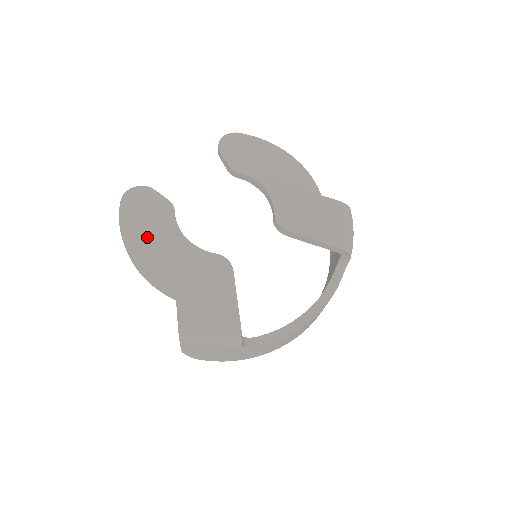
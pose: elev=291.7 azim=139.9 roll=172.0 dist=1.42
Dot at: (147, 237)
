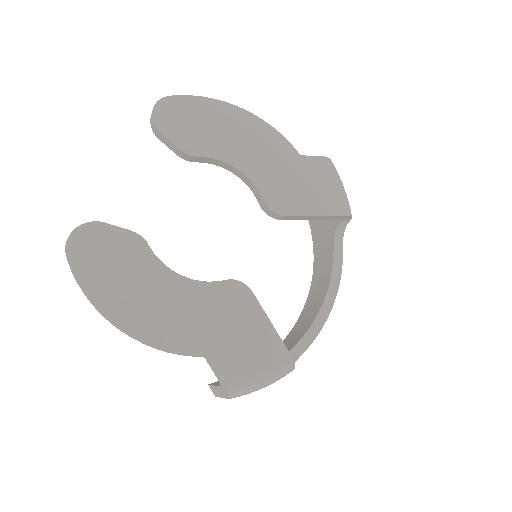
Dot at: (132, 295)
